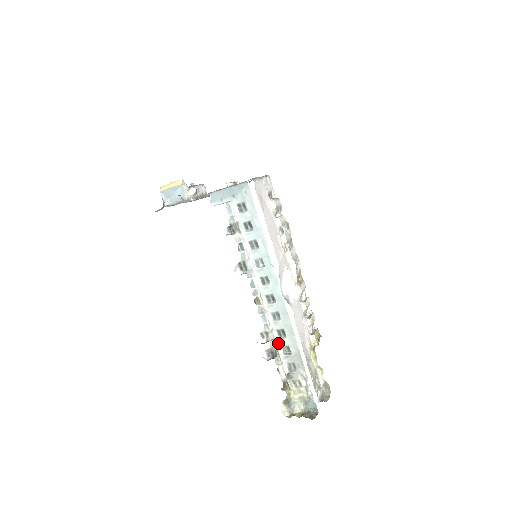
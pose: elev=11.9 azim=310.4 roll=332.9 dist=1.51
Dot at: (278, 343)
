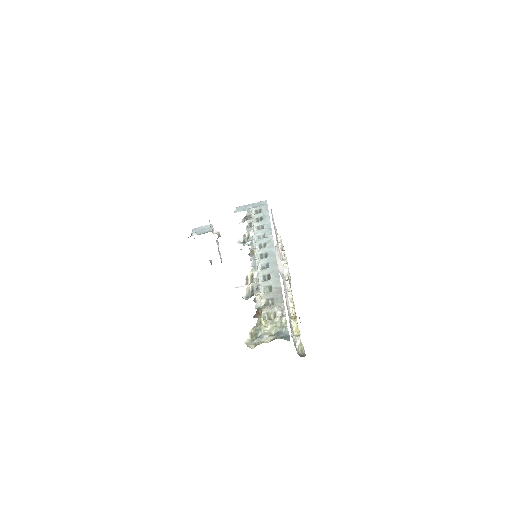
Dot at: (261, 284)
